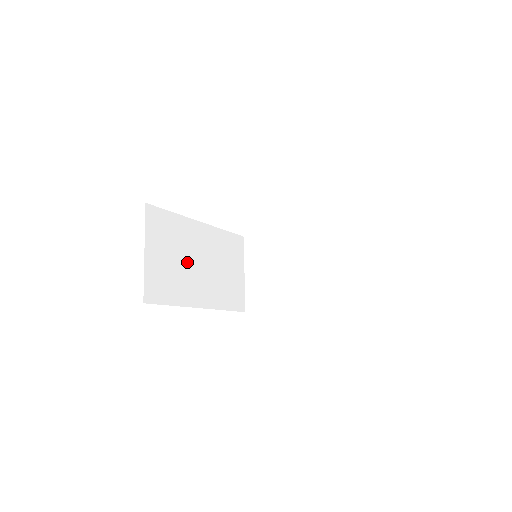
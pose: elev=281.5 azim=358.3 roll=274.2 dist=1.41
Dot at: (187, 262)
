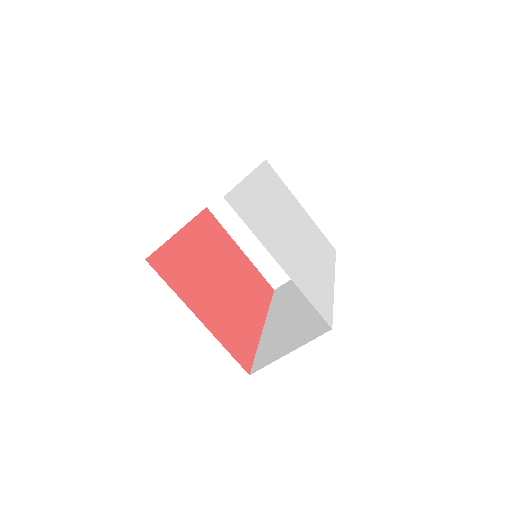
Dot at: occluded
